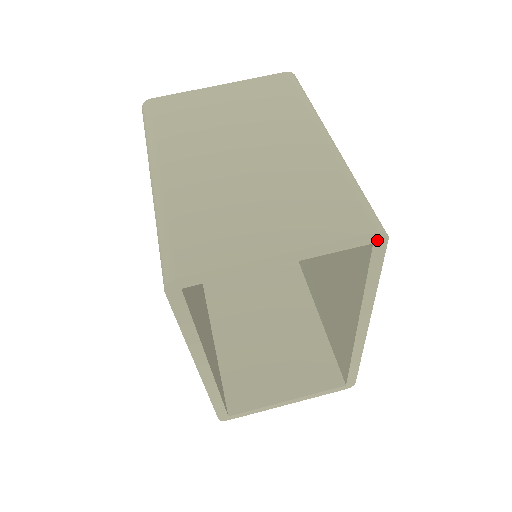
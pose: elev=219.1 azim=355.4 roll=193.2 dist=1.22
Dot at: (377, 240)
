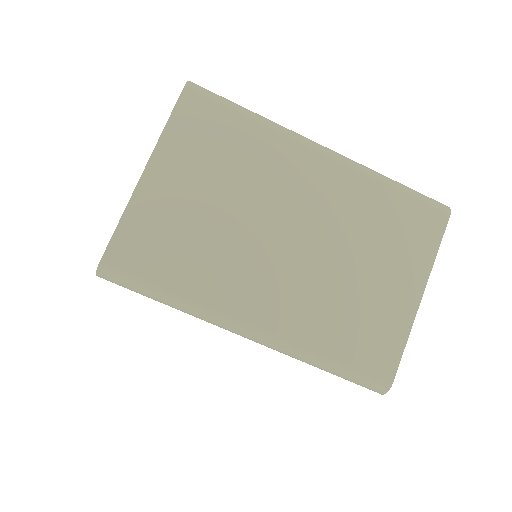
Dot at: occluded
